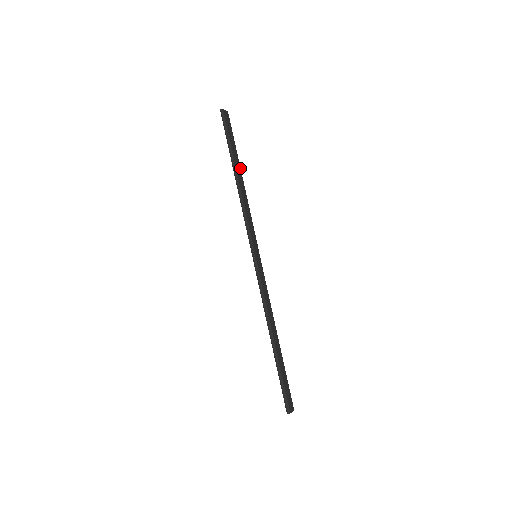
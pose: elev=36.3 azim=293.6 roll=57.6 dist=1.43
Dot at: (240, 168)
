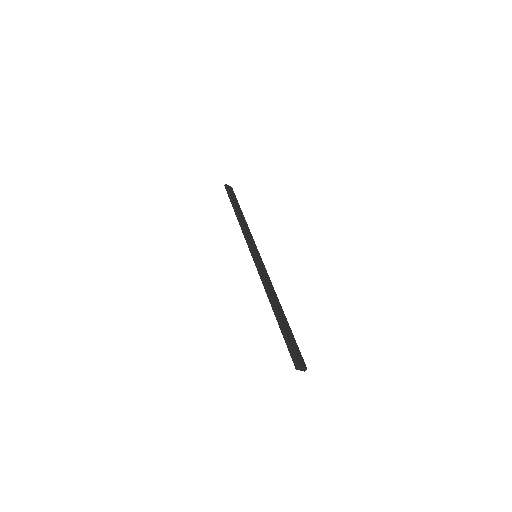
Dot at: occluded
